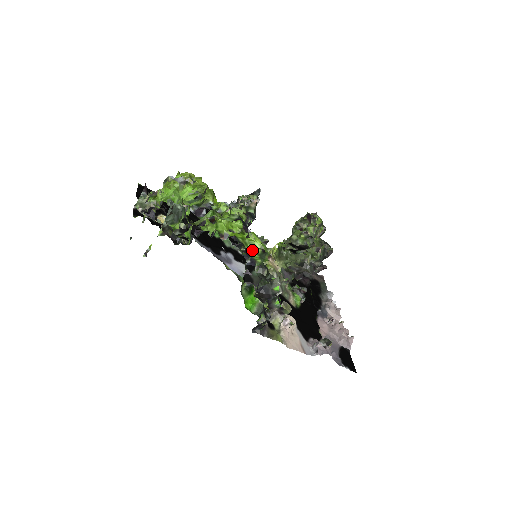
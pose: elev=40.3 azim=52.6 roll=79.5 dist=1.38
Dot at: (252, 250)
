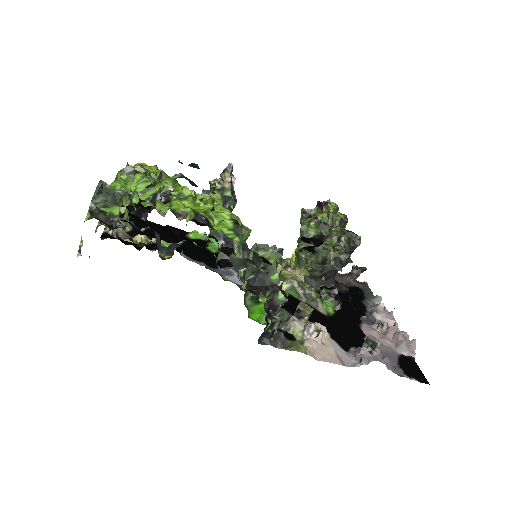
Dot at: (221, 224)
